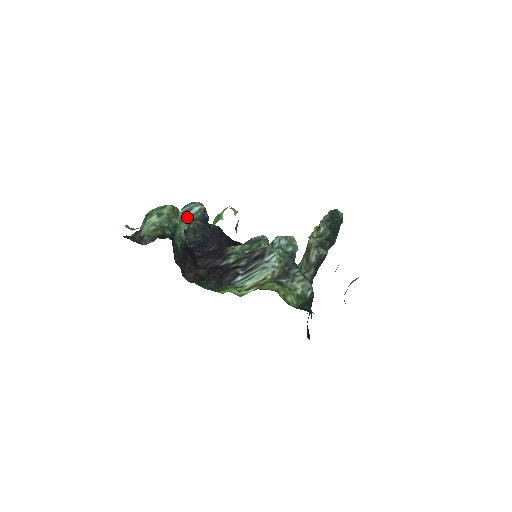
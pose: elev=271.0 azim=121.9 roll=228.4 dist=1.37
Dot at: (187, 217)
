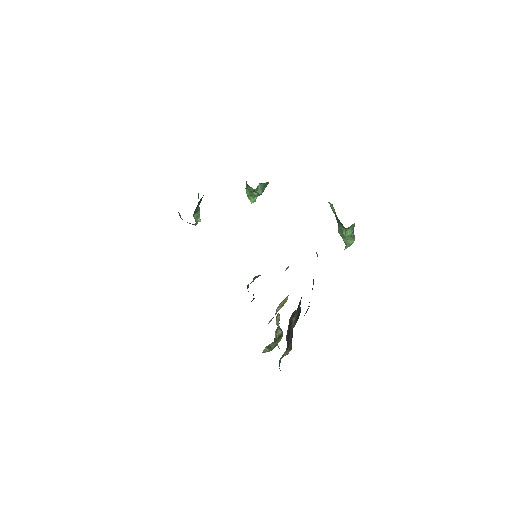
Dot at: (199, 219)
